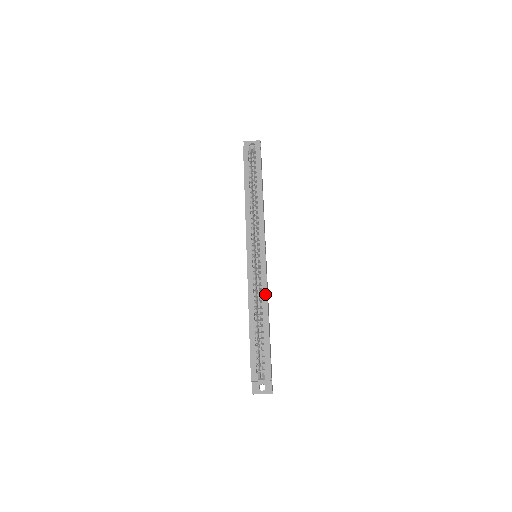
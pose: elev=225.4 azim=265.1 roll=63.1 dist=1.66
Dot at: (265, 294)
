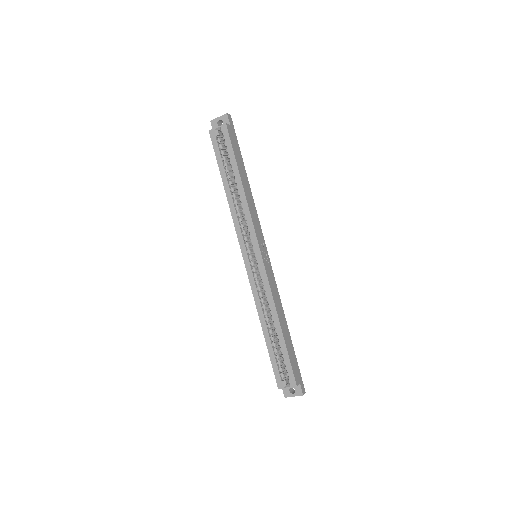
Dot at: (271, 301)
